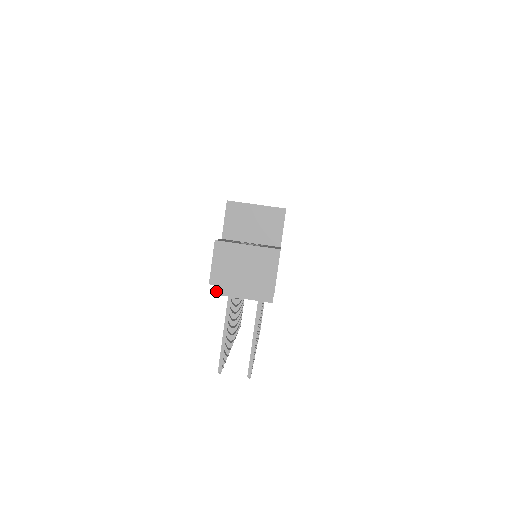
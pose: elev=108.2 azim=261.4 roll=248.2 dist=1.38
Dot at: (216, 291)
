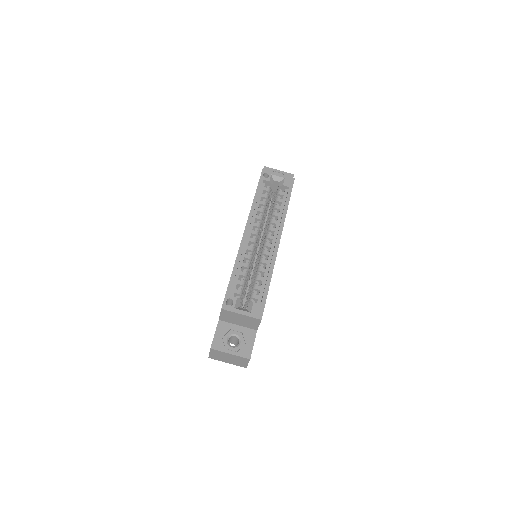
Dot at: occluded
